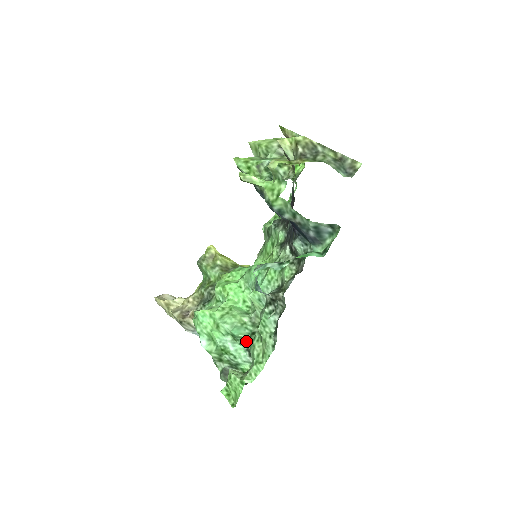
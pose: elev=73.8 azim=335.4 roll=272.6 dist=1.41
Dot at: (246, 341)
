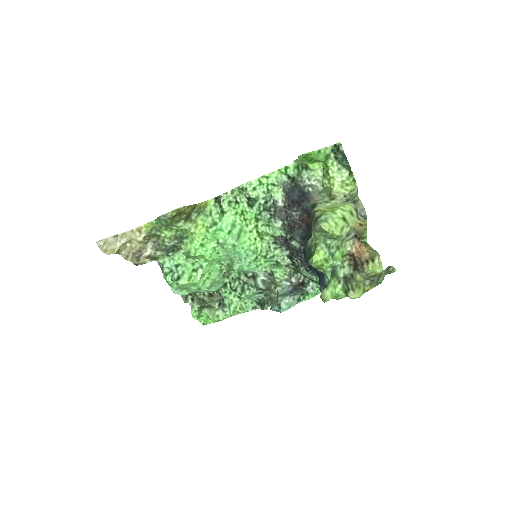
Dot at: (219, 290)
